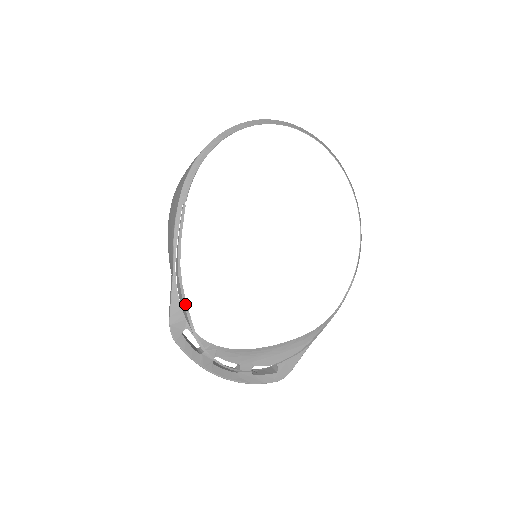
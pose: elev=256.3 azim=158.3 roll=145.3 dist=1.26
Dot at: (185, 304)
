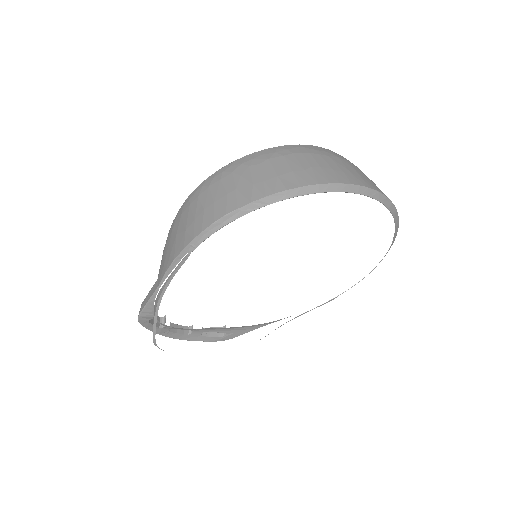
Dot at: (155, 323)
